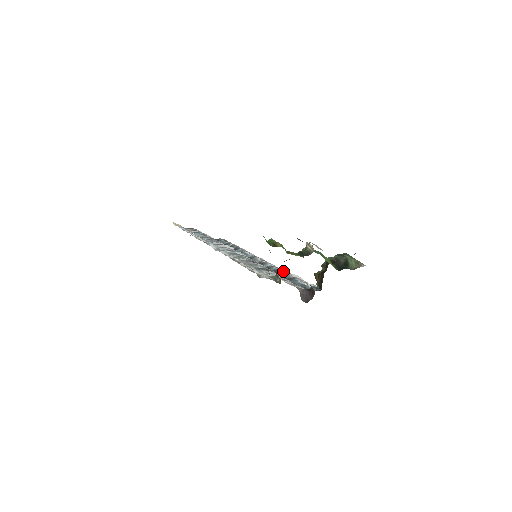
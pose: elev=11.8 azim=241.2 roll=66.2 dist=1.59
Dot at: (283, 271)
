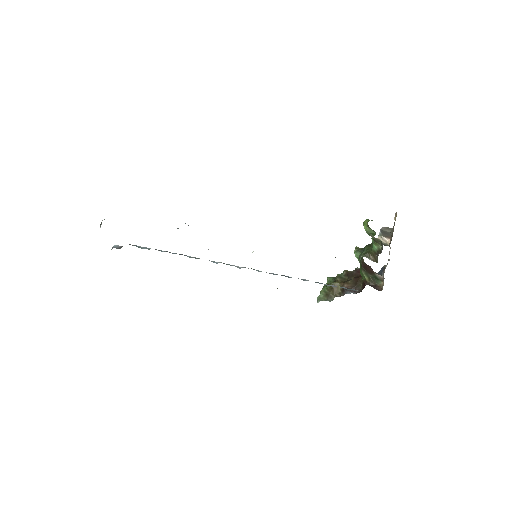
Dot at: (289, 277)
